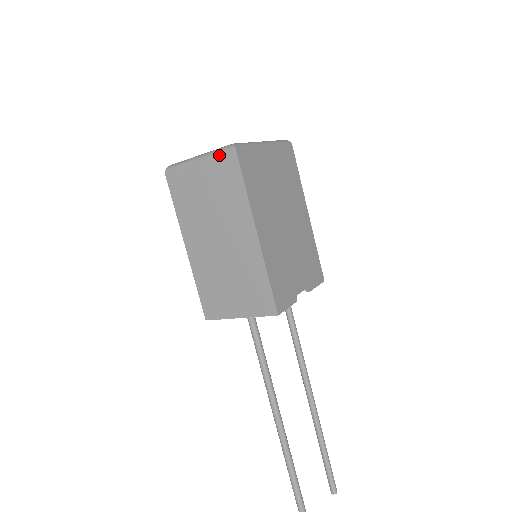
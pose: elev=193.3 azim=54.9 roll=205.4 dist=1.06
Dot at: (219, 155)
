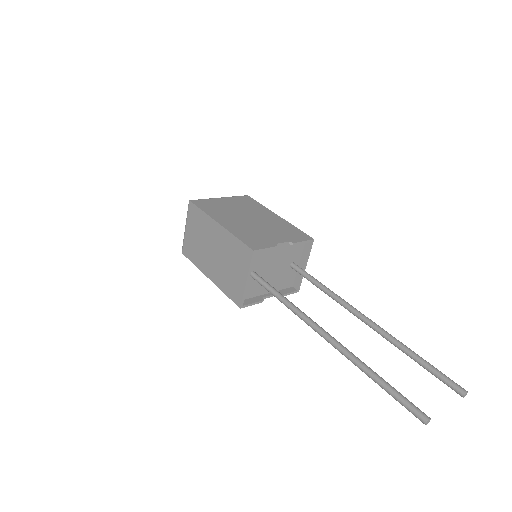
Dot at: (188, 212)
